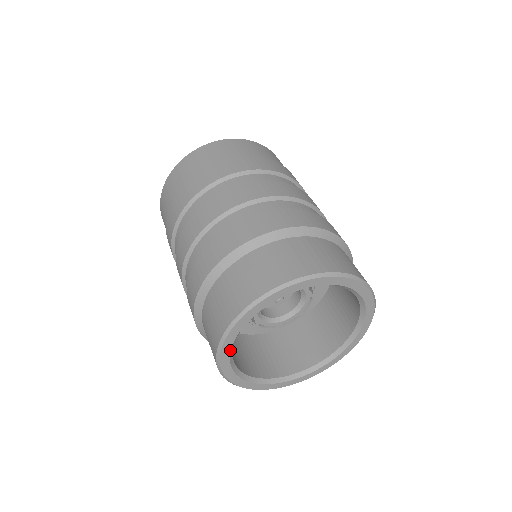
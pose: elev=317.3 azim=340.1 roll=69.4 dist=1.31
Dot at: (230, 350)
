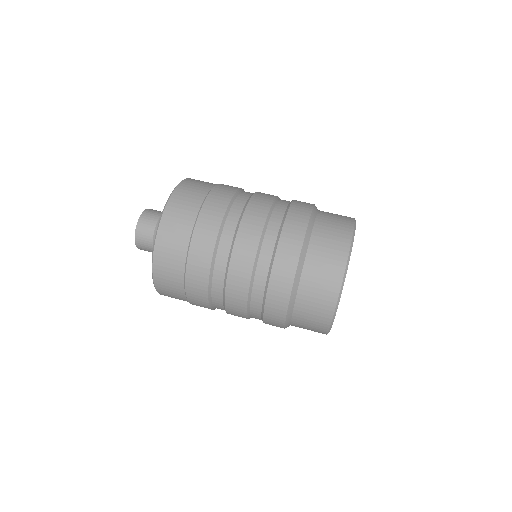
Dot at: occluded
